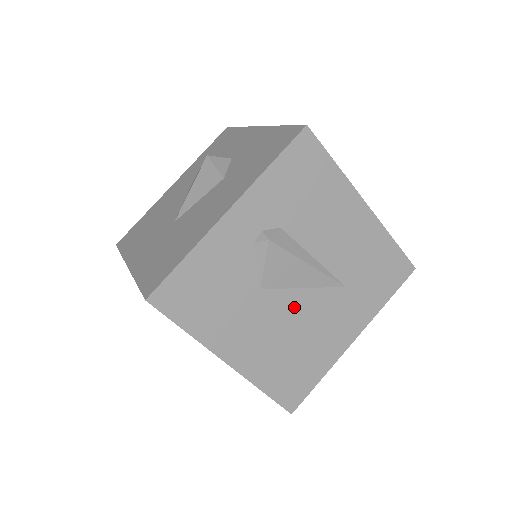
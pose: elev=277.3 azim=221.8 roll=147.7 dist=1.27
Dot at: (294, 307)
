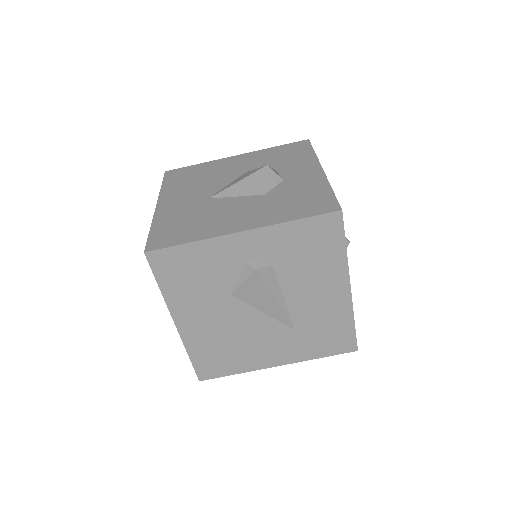
Dot at: (247, 320)
